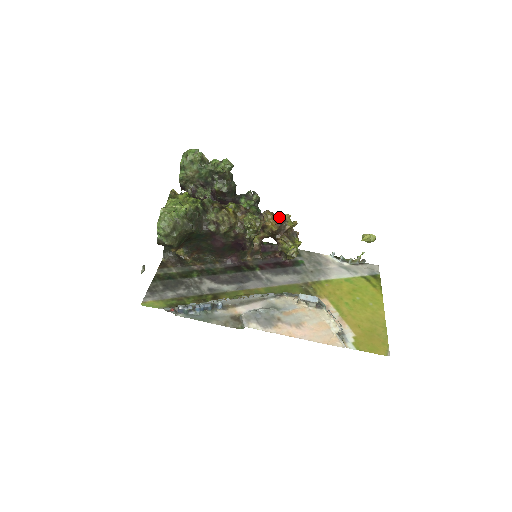
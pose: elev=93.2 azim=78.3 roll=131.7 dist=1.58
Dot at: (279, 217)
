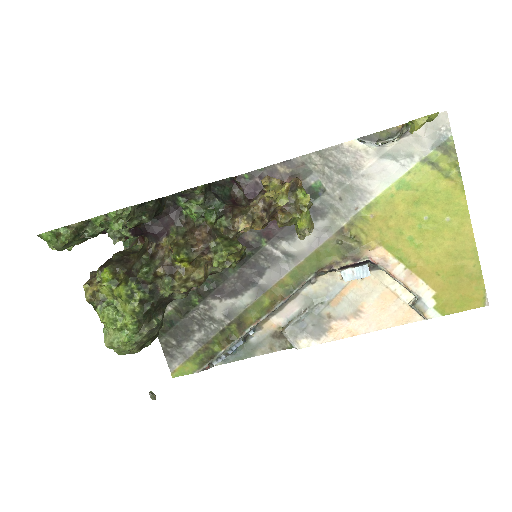
Dot at: (260, 216)
